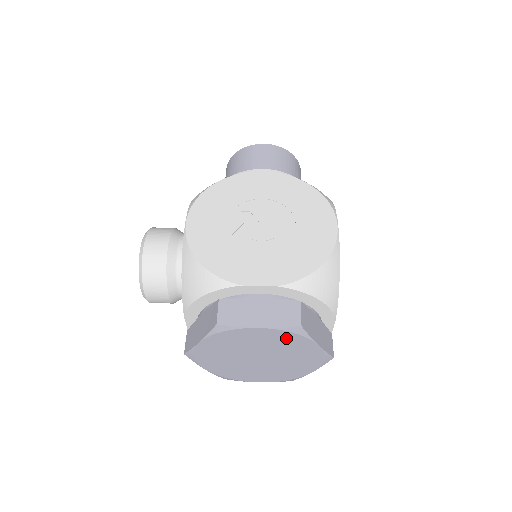
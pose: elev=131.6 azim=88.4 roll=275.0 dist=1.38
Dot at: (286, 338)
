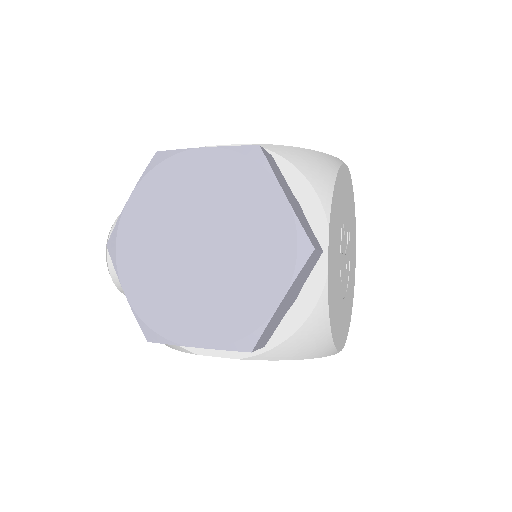
Dot at: (238, 175)
